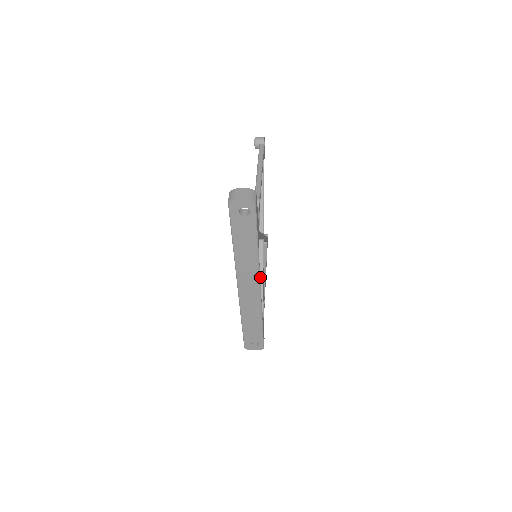
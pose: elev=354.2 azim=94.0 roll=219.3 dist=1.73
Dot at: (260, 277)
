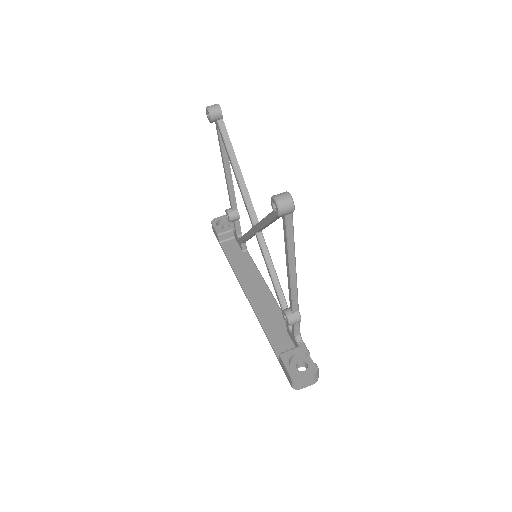
Dot at: occluded
